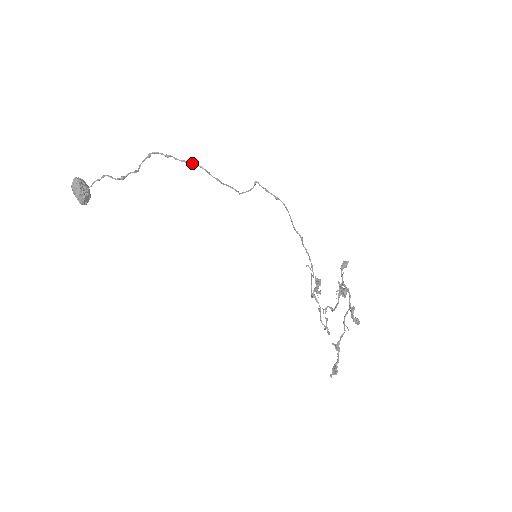
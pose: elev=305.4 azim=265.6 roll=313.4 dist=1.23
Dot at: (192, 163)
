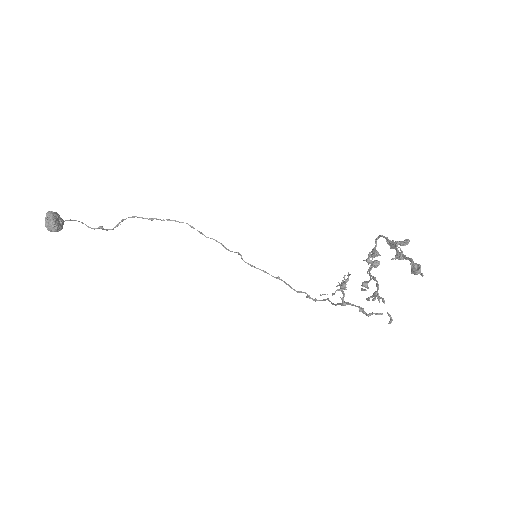
Dot at: (176, 221)
